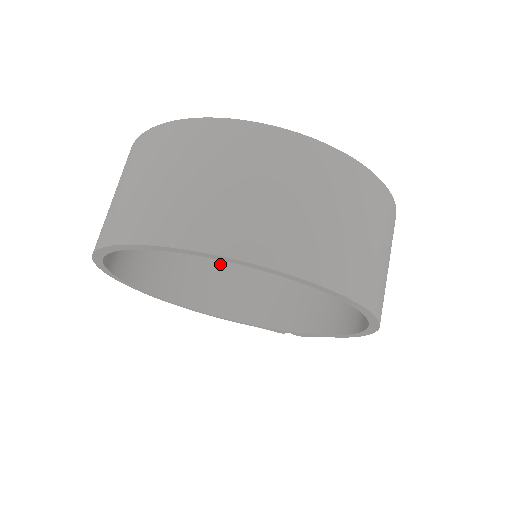
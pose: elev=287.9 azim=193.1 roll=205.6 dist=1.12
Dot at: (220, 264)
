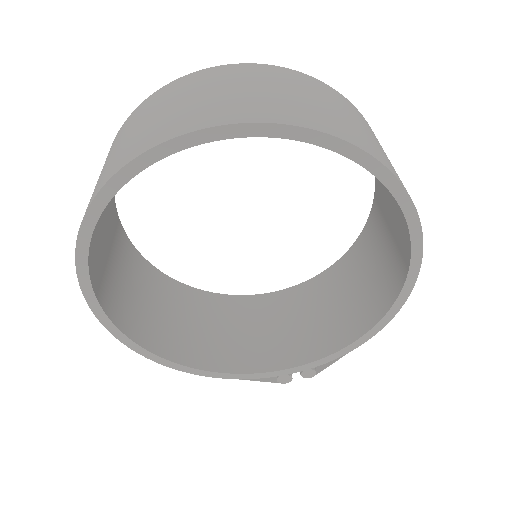
Dot at: (197, 317)
